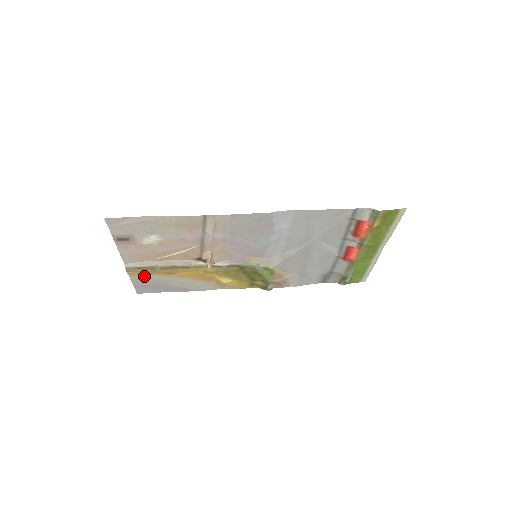
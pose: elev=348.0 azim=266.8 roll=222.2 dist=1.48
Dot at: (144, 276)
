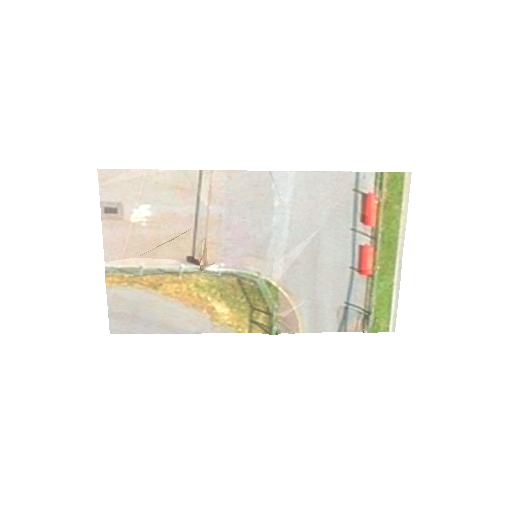
Dot at: (124, 290)
